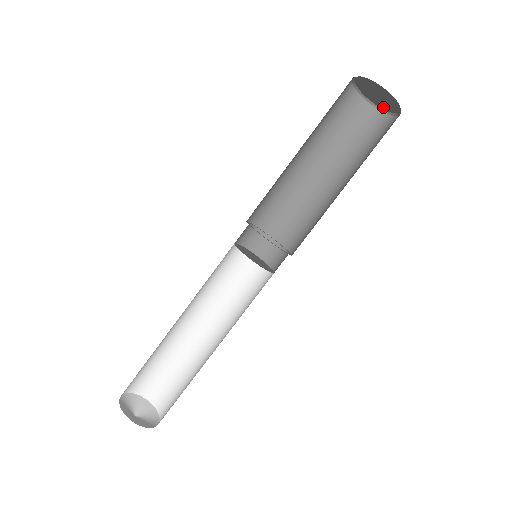
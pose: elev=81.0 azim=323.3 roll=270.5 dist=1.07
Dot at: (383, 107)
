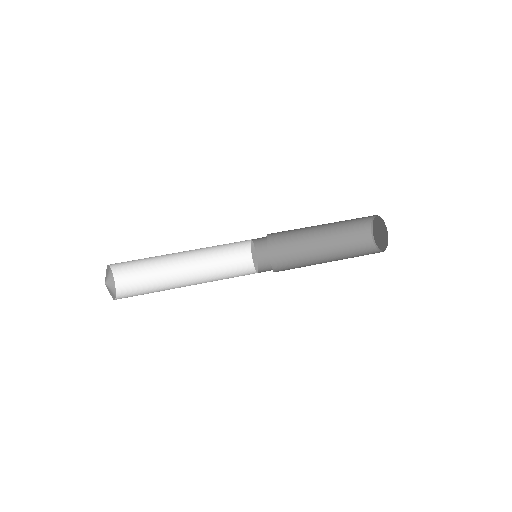
Dot at: (384, 247)
